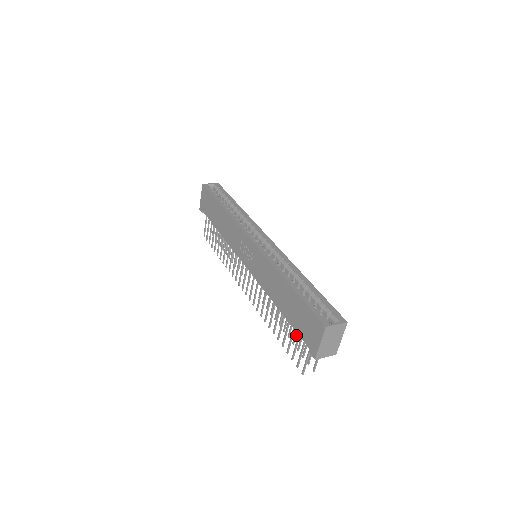
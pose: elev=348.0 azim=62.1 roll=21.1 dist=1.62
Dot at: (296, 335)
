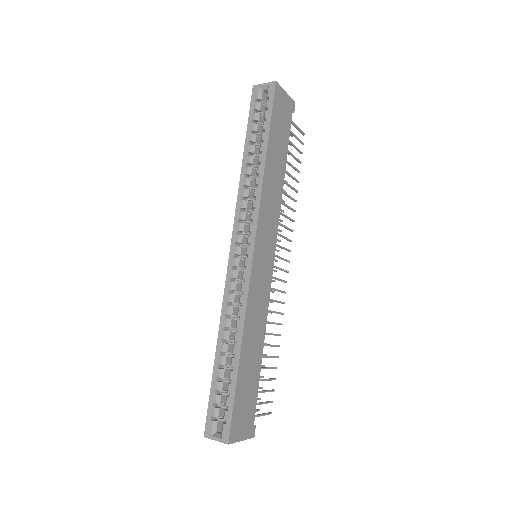
Dot at: occluded
